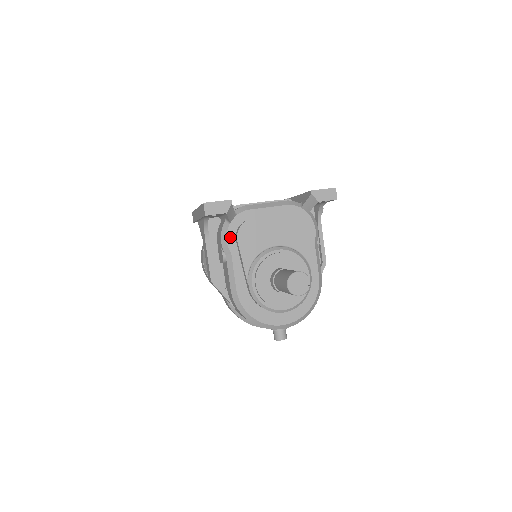
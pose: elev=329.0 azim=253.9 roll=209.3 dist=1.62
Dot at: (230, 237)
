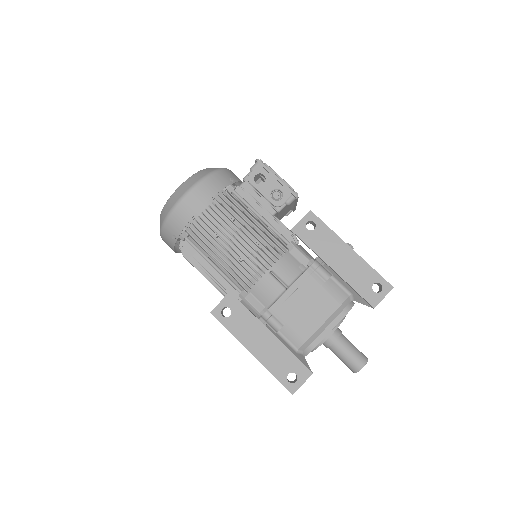
Dot at: occluded
